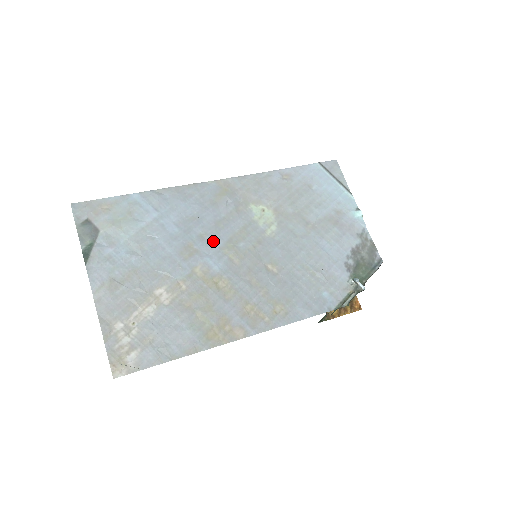
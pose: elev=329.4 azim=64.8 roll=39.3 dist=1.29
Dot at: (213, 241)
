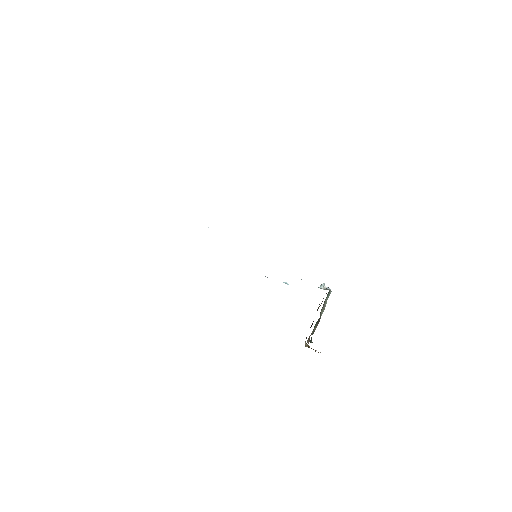
Dot at: occluded
